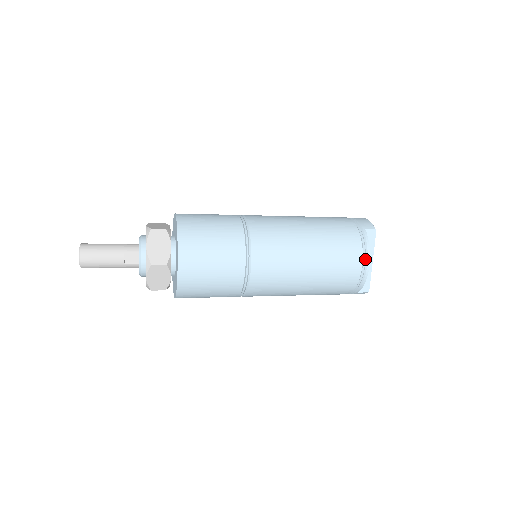
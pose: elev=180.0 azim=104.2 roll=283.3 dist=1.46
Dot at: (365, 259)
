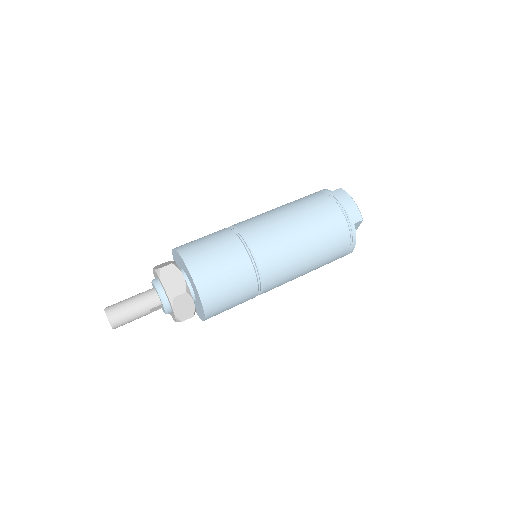
Dot at: (351, 249)
